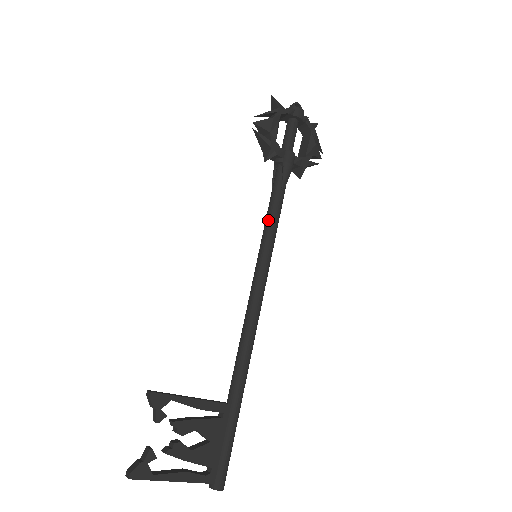
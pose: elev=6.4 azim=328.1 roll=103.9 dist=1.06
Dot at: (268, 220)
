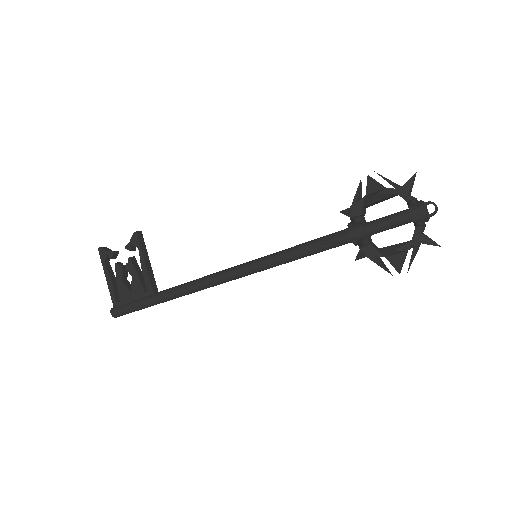
Dot at: (289, 248)
